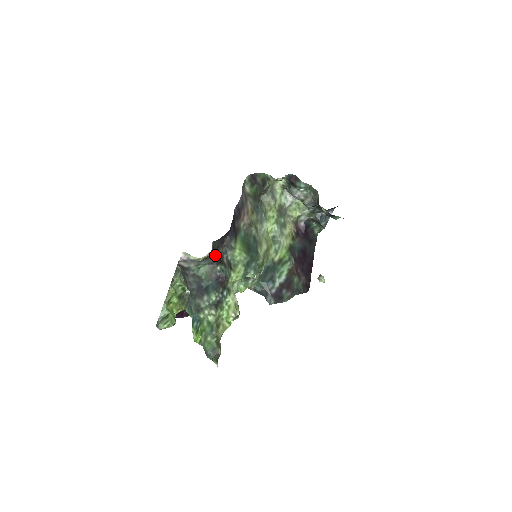
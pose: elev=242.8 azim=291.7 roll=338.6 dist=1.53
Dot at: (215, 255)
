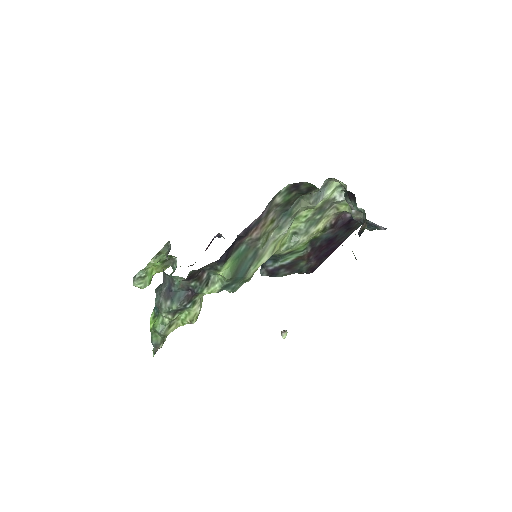
Dot at: (192, 277)
